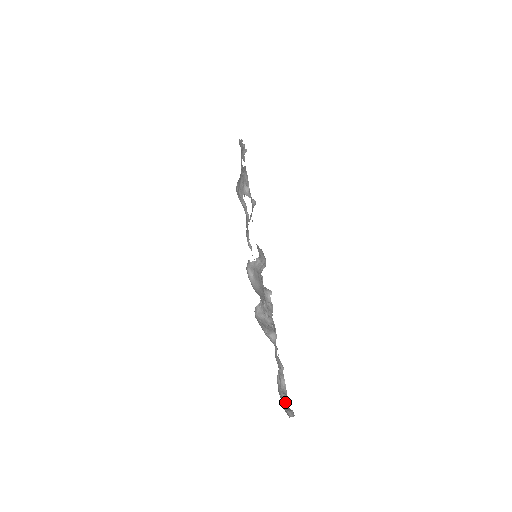
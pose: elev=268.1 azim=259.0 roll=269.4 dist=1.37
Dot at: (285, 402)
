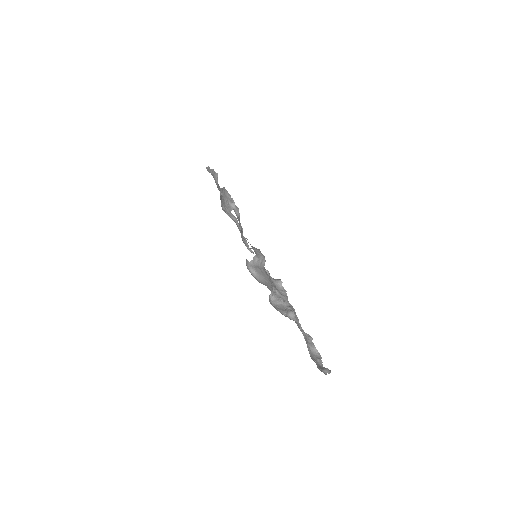
Dot at: (321, 365)
